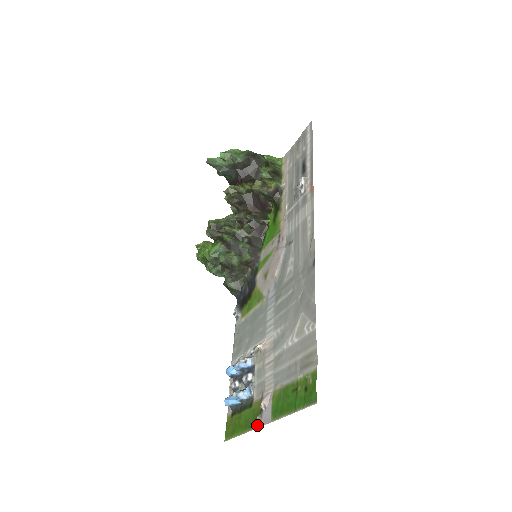
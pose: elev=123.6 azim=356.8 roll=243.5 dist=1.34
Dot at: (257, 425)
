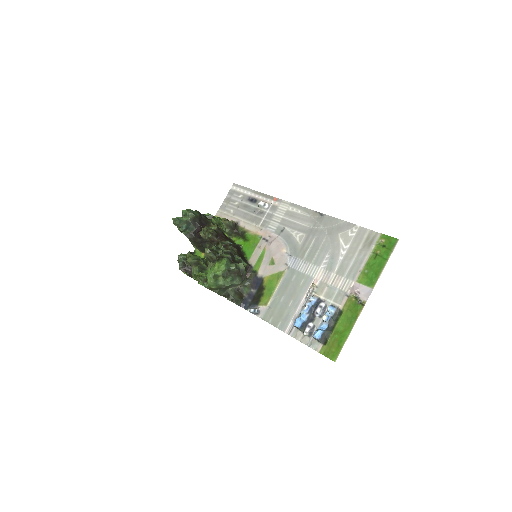
Dot at: (362, 306)
